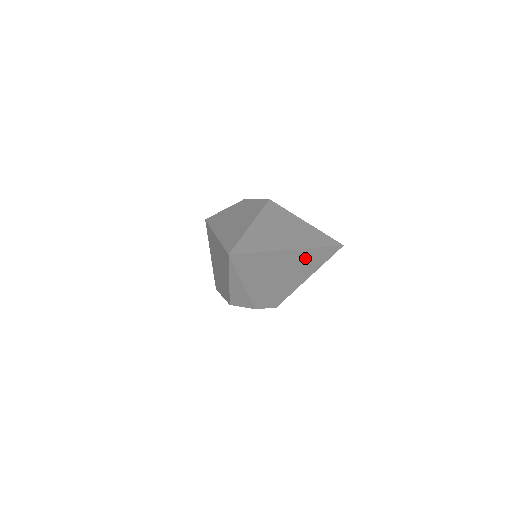
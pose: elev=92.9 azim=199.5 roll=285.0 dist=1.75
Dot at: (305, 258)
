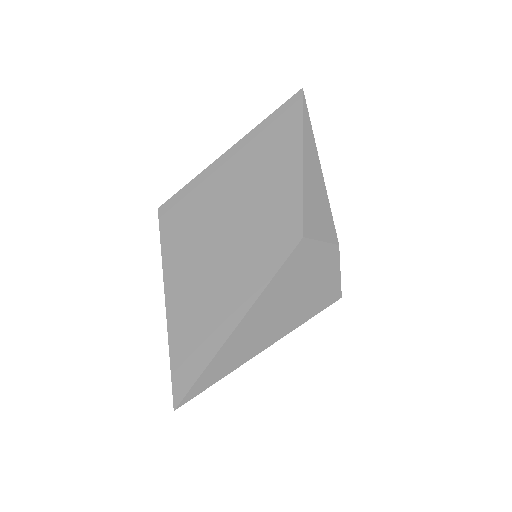
Dot at: occluded
